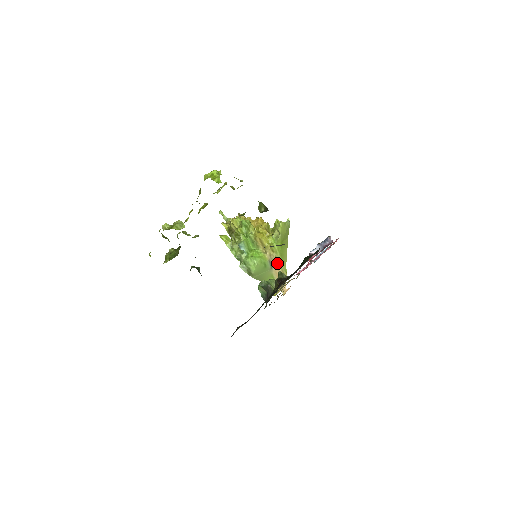
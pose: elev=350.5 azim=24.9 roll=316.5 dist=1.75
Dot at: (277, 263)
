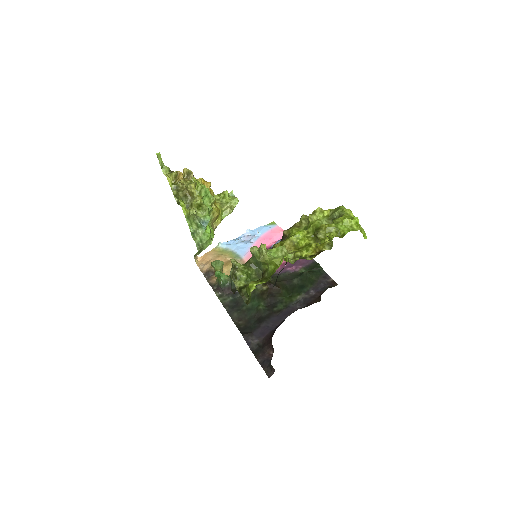
Dot at: occluded
